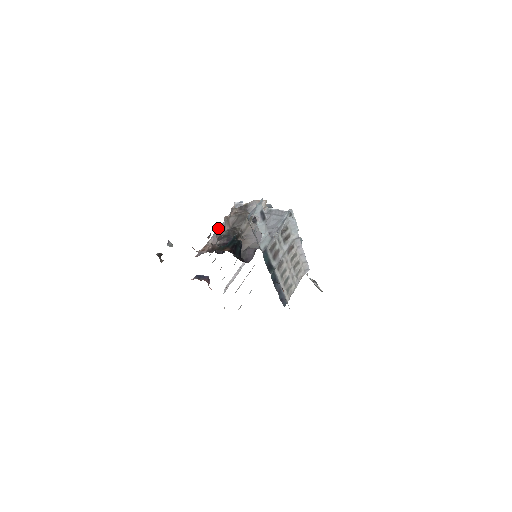
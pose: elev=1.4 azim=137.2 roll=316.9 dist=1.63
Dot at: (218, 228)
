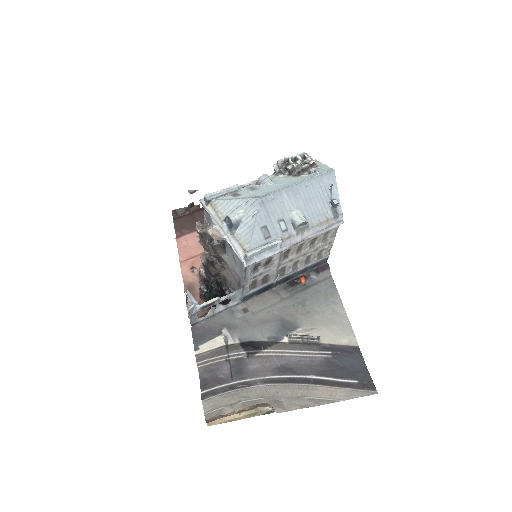
Dot at: occluded
